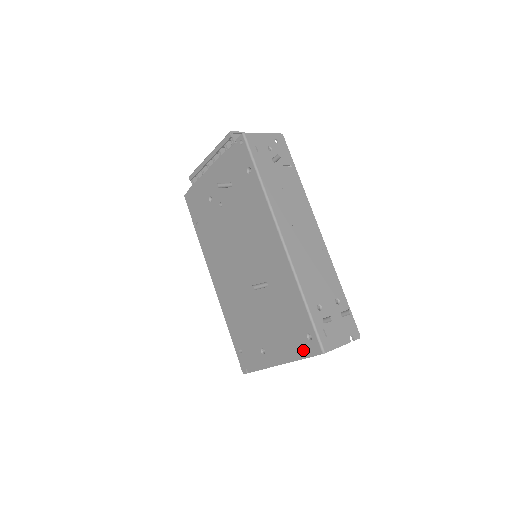
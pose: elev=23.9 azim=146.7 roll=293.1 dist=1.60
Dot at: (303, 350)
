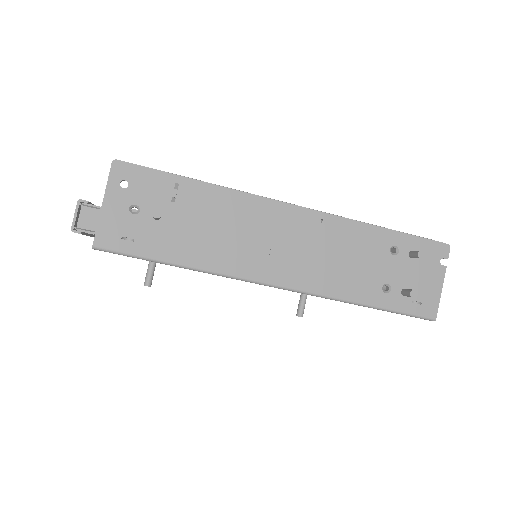
Dot at: occluded
